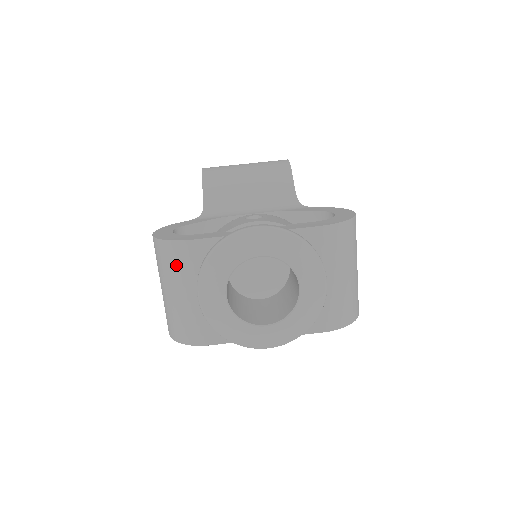
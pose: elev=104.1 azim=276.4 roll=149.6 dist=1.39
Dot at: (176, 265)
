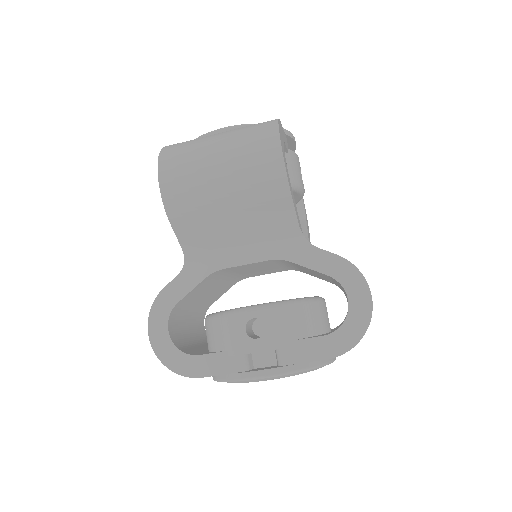
Dot at: occluded
